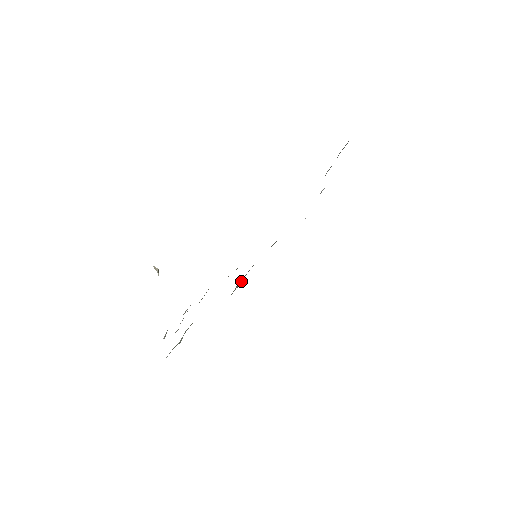
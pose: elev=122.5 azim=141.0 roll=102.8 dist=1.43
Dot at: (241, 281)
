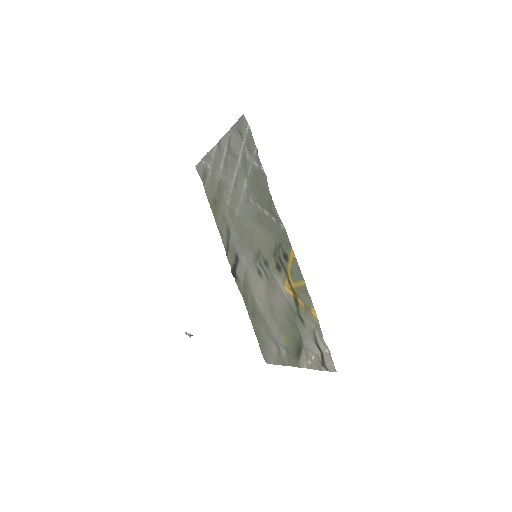
Dot at: (243, 273)
